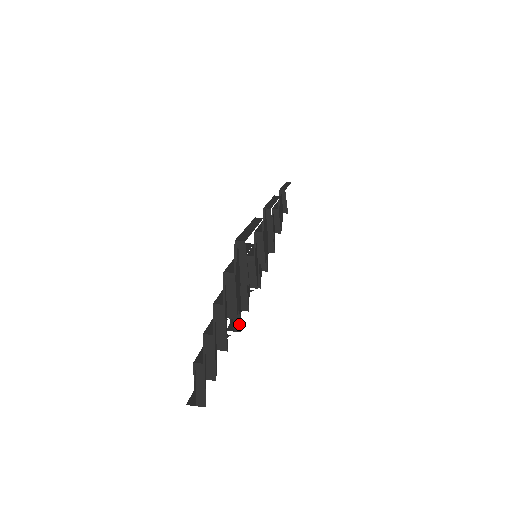
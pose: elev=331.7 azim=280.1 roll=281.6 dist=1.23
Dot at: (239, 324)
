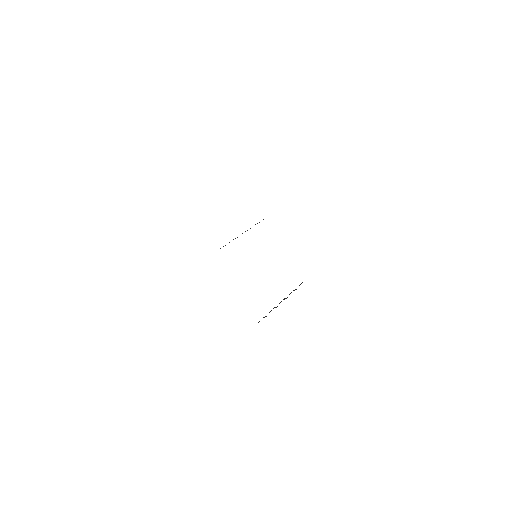
Dot at: occluded
